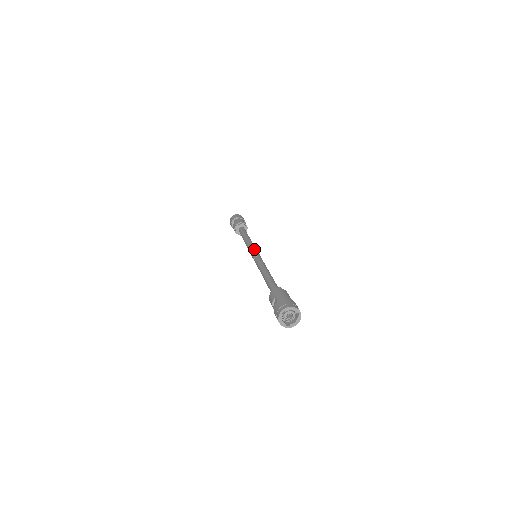
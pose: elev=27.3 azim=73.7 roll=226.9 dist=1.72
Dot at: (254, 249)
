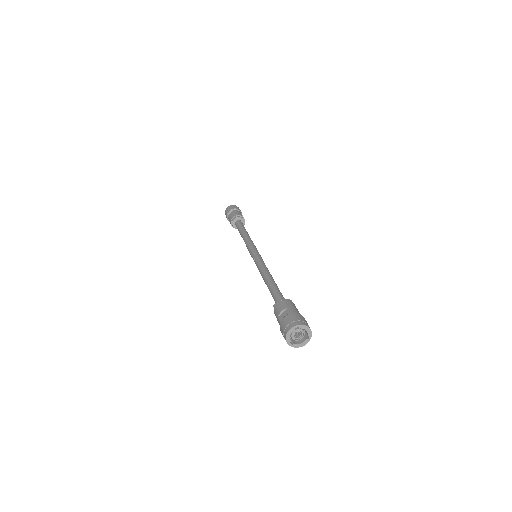
Dot at: (256, 248)
